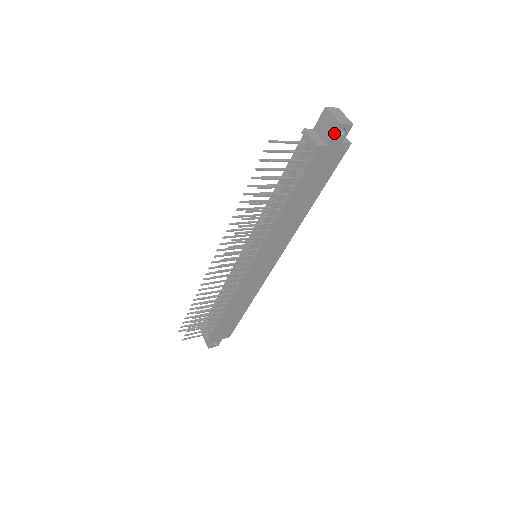
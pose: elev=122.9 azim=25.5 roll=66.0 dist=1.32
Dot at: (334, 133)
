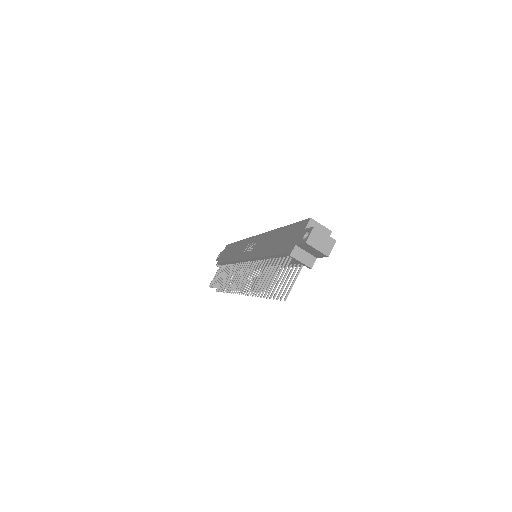
Dot at: occluded
